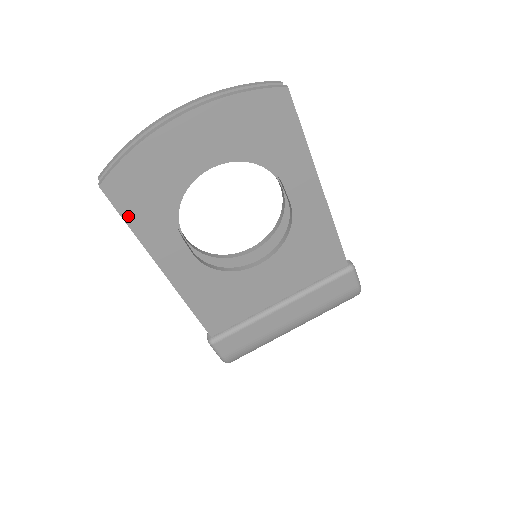
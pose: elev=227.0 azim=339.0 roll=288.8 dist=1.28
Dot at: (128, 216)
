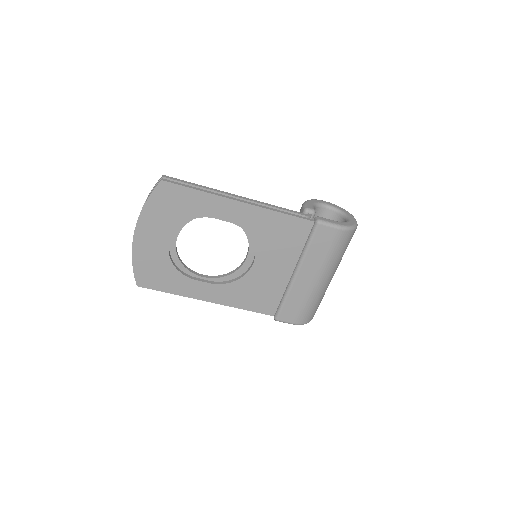
Dot at: (162, 289)
